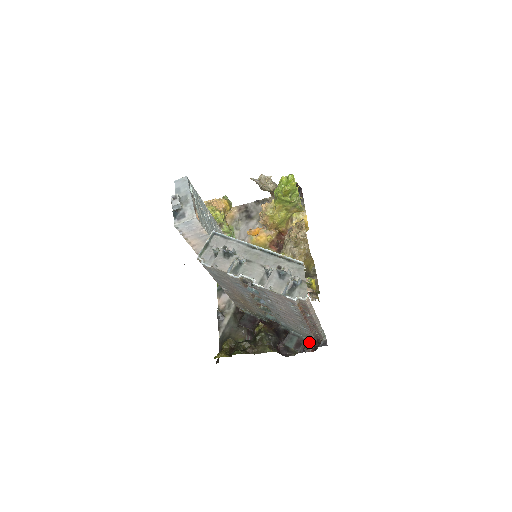
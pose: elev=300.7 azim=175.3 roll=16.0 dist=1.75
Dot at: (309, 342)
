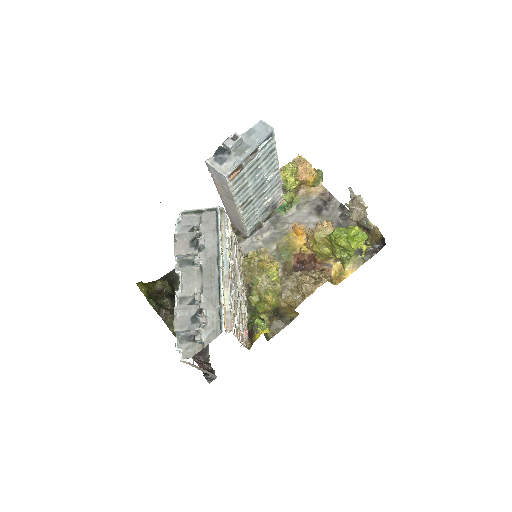
Dot at: (207, 362)
